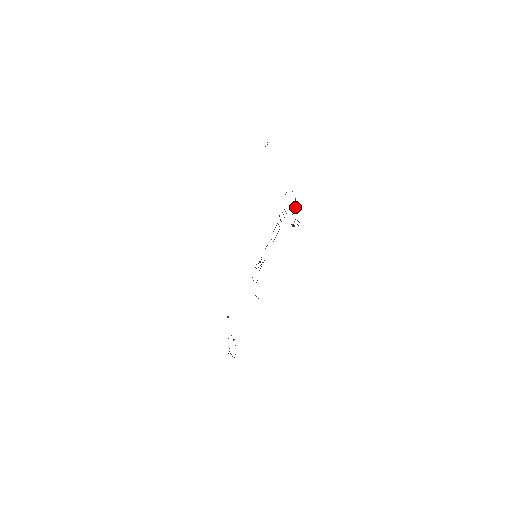
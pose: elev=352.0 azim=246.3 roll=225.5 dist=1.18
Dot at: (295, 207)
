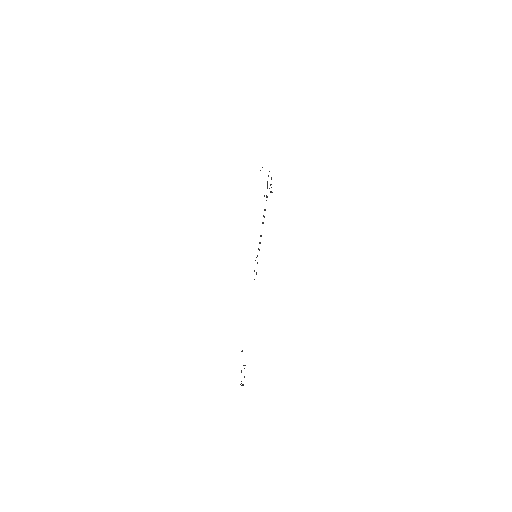
Dot at: occluded
